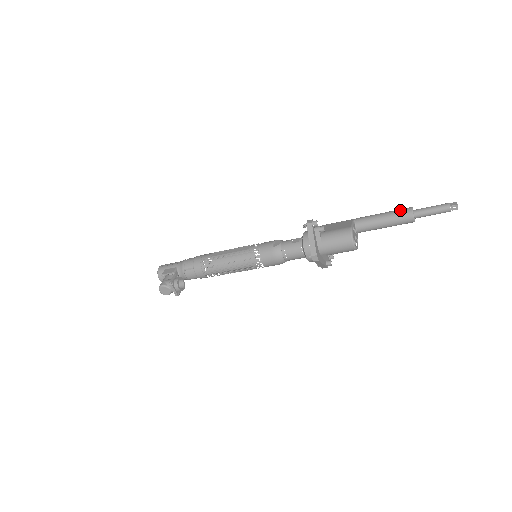
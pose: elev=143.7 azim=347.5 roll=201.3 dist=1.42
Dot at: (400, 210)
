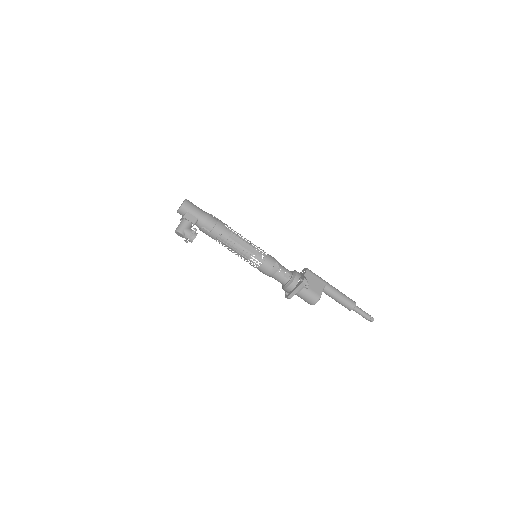
Dot at: (350, 302)
